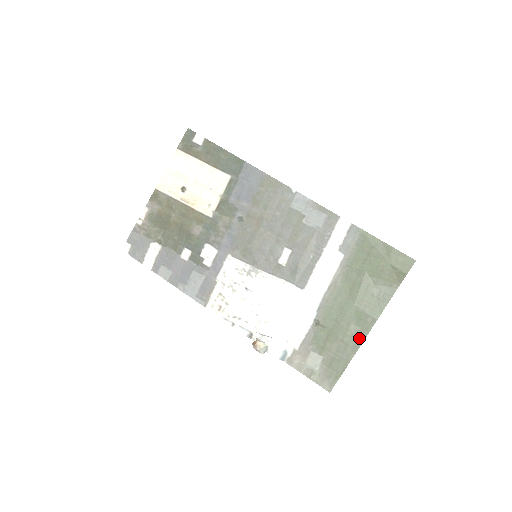
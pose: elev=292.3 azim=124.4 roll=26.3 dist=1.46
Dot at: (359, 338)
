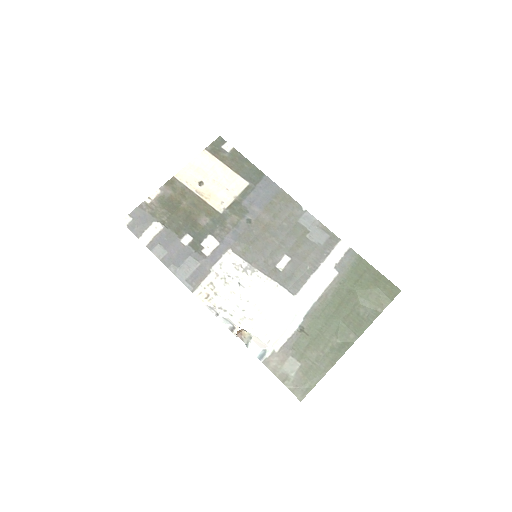
Dot at: (339, 351)
